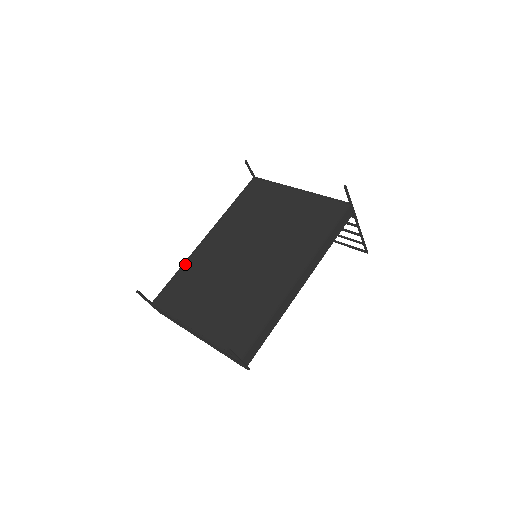
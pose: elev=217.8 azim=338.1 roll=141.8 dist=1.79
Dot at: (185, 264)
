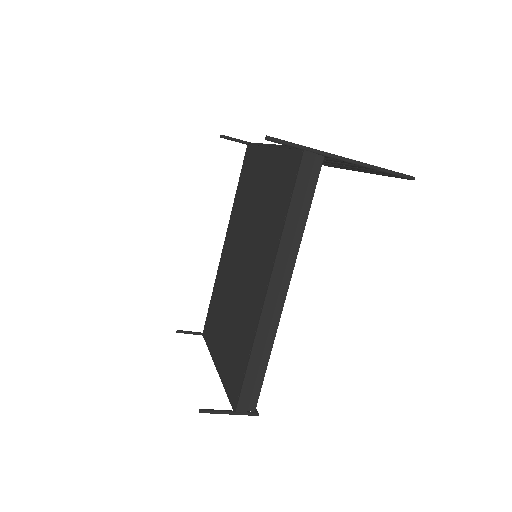
Dot at: (215, 282)
